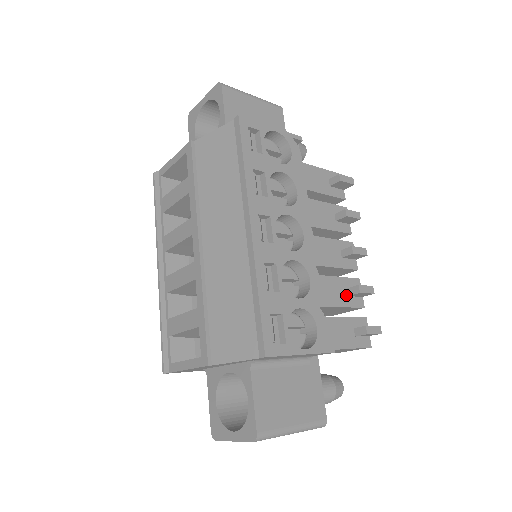
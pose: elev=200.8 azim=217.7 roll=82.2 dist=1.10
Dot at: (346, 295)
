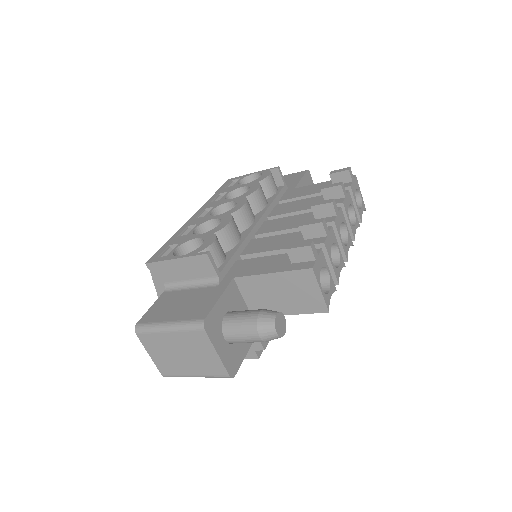
Dot at: (302, 240)
